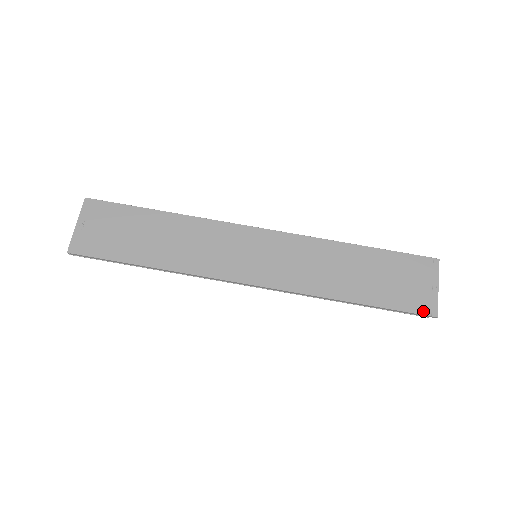
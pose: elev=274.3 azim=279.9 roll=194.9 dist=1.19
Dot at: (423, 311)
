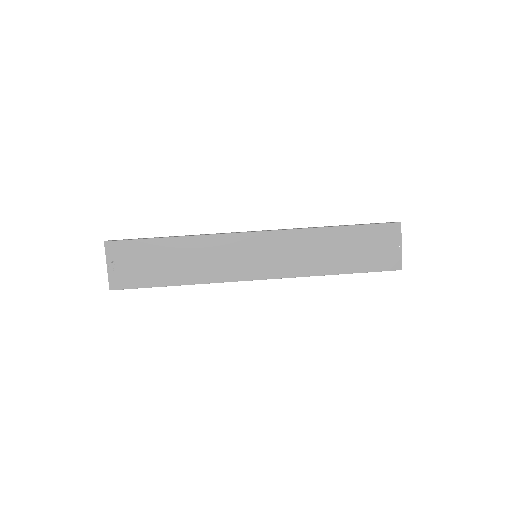
Dot at: (391, 268)
